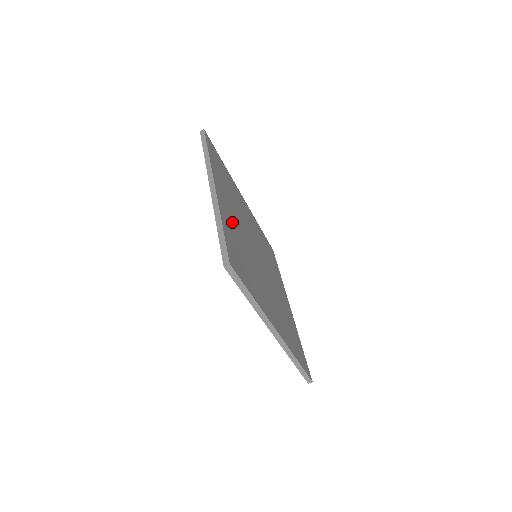
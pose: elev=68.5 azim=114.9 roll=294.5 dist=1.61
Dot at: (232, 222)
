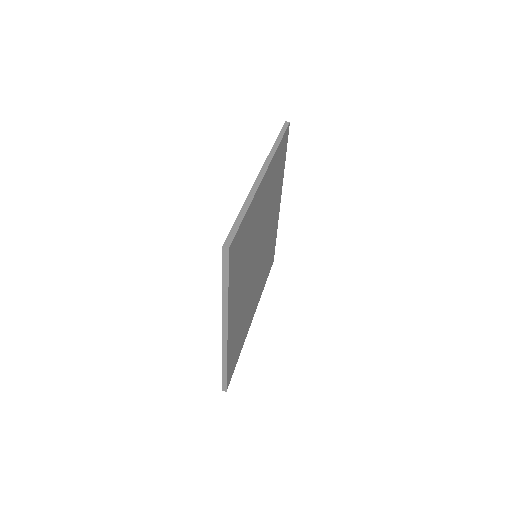
Dot at: (276, 201)
